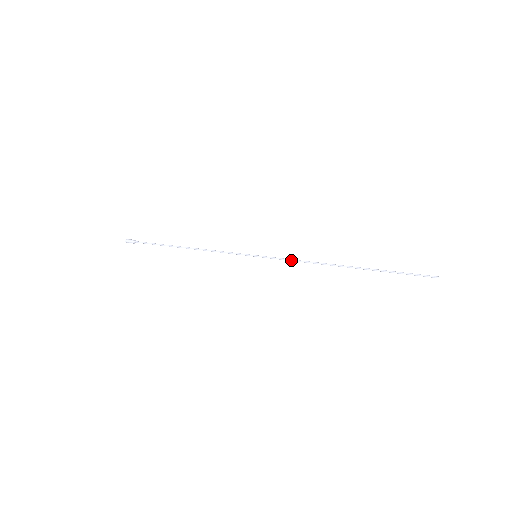
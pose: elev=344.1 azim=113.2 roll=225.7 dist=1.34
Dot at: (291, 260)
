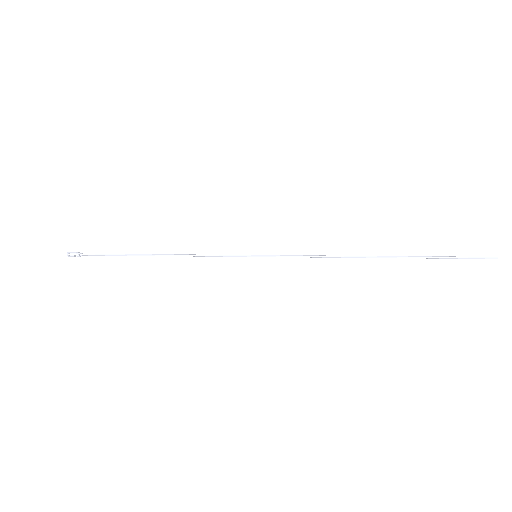
Dot at: (304, 255)
